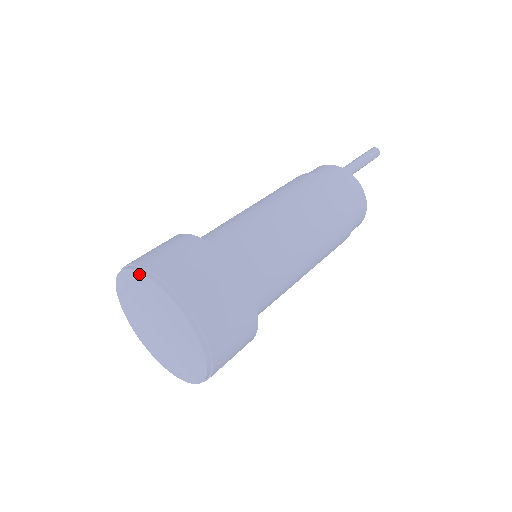
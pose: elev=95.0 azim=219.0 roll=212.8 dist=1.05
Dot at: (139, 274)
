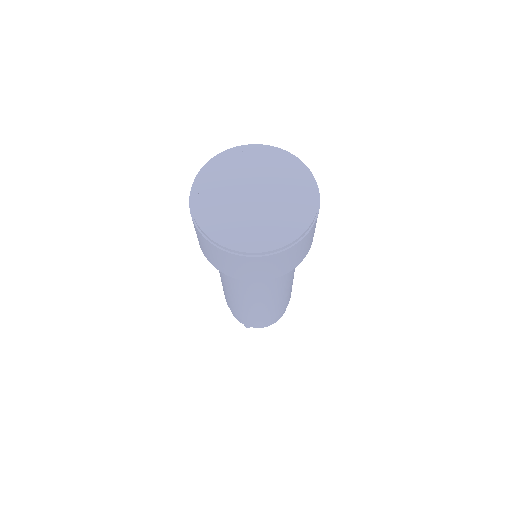
Dot at: (213, 160)
